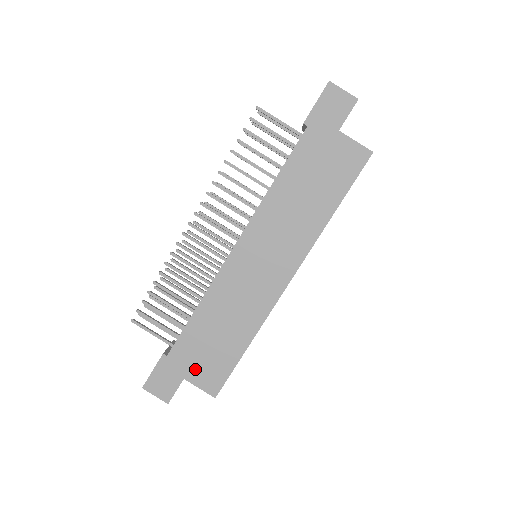
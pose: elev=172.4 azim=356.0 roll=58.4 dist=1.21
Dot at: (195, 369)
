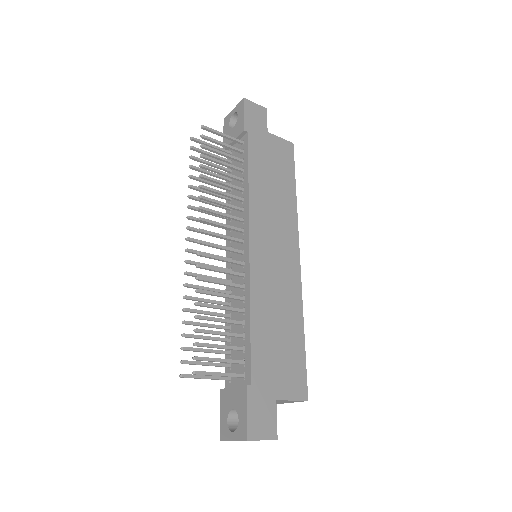
Dot at: (279, 382)
